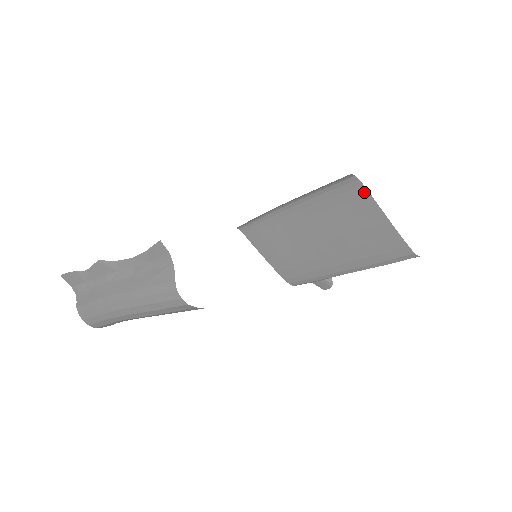
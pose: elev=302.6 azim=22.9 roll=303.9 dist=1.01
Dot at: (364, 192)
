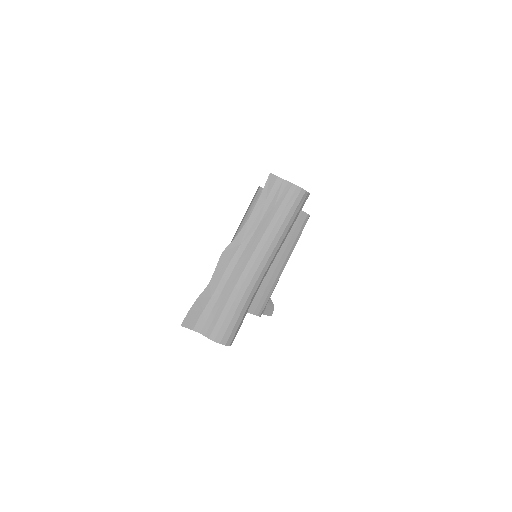
Dot at: occluded
